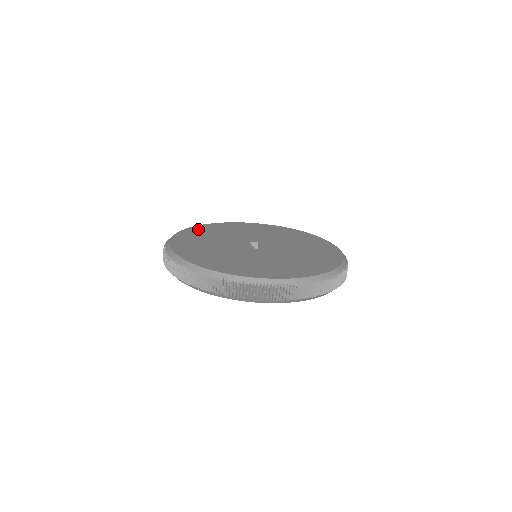
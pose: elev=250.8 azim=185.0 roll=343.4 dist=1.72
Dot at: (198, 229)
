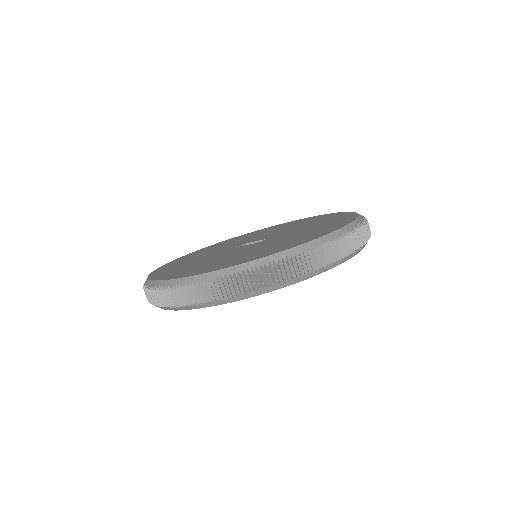
Dot at: (161, 272)
